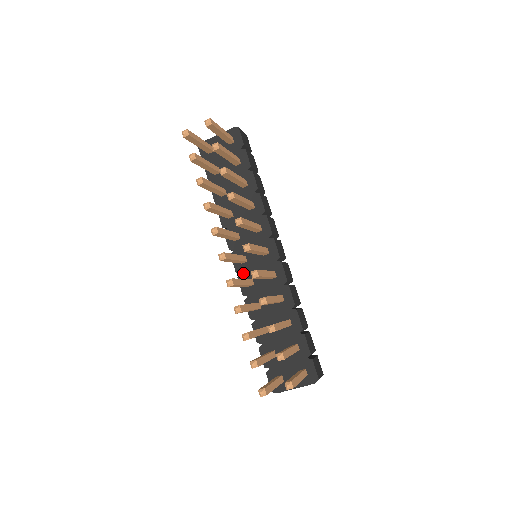
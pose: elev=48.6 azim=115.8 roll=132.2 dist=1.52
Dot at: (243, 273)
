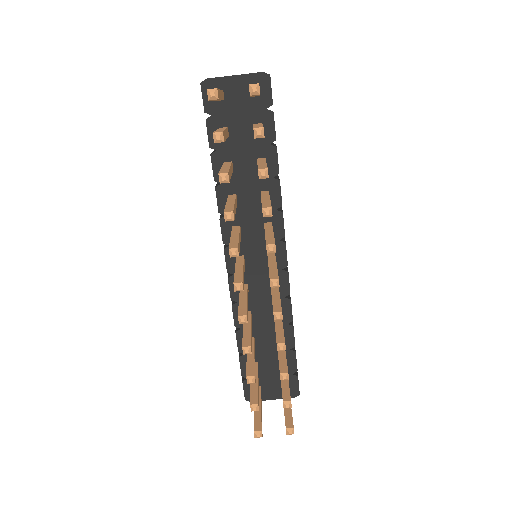
Dot at: occluded
